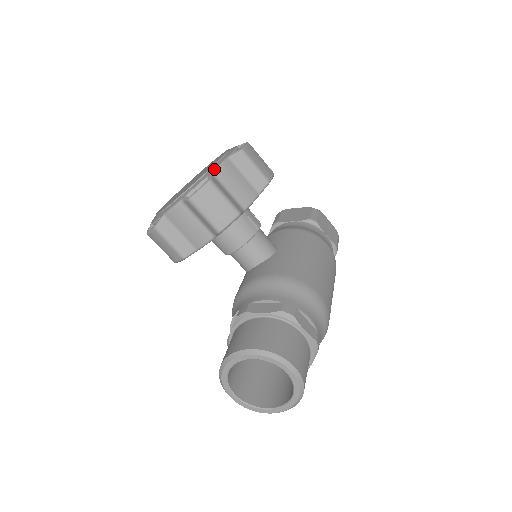
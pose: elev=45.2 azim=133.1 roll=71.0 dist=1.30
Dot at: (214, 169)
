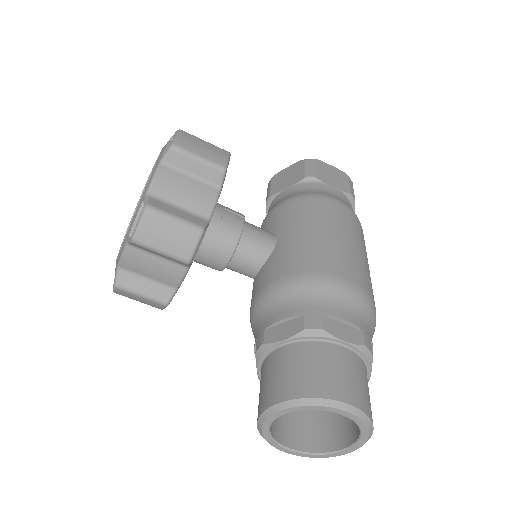
Dot at: (148, 187)
